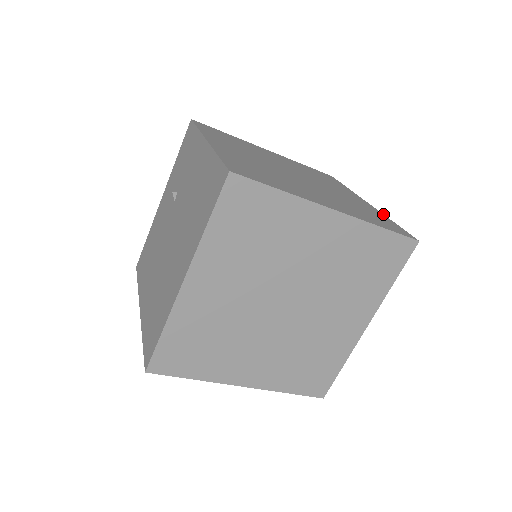
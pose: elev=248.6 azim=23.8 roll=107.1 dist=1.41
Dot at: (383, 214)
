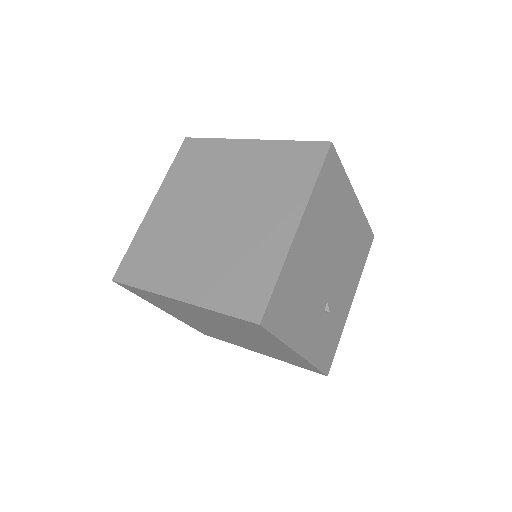
Dot at: (285, 258)
